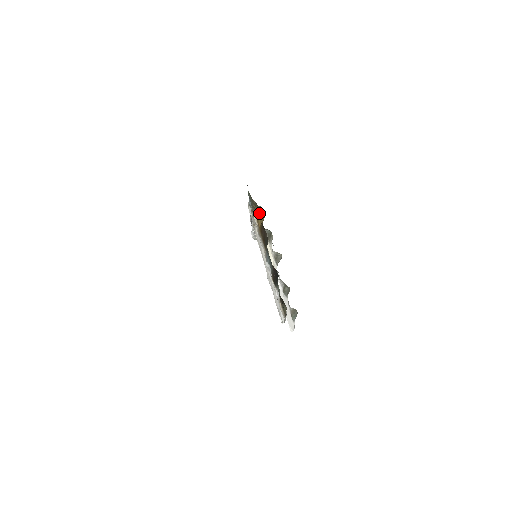
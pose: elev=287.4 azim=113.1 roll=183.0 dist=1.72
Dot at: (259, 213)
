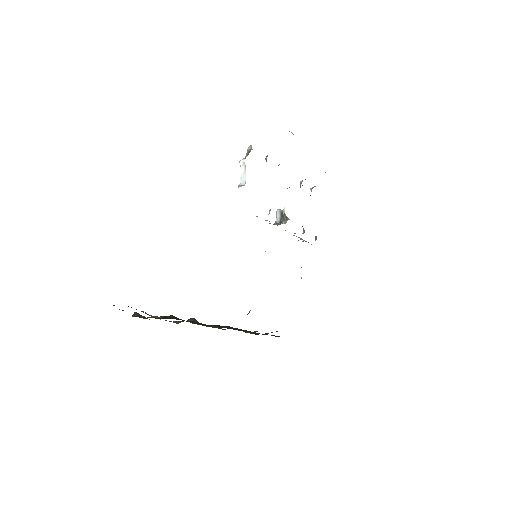
Dot at: occluded
